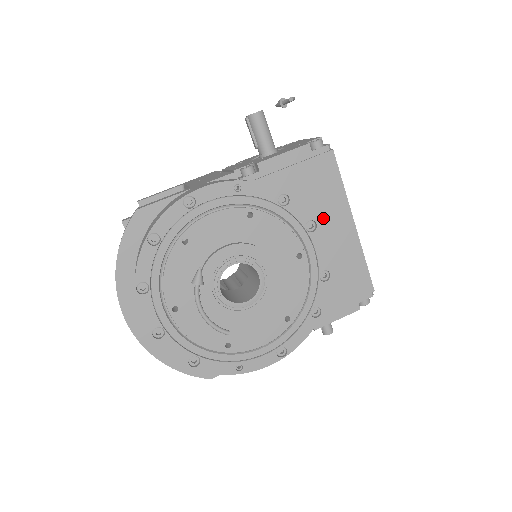
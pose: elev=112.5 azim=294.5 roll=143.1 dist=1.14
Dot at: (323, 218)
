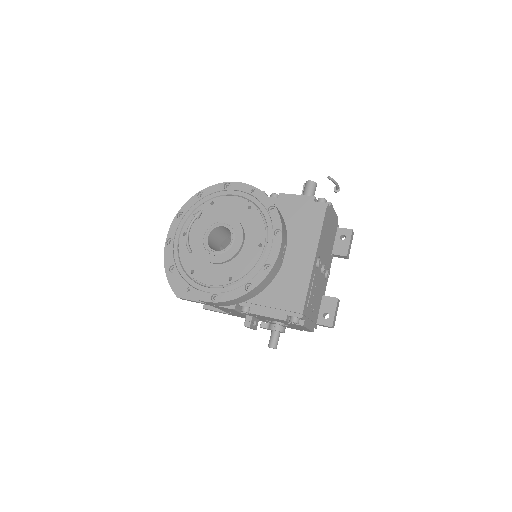
Dot at: (297, 243)
